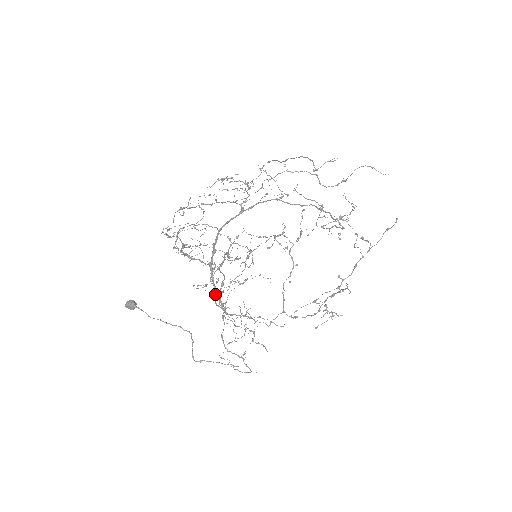
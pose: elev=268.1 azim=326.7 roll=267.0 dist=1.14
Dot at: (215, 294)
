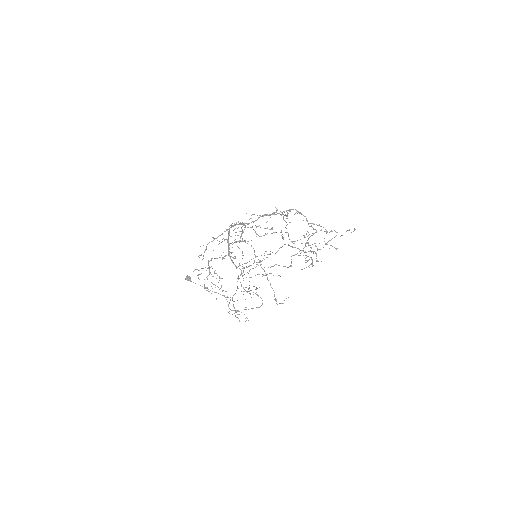
Dot at: occluded
